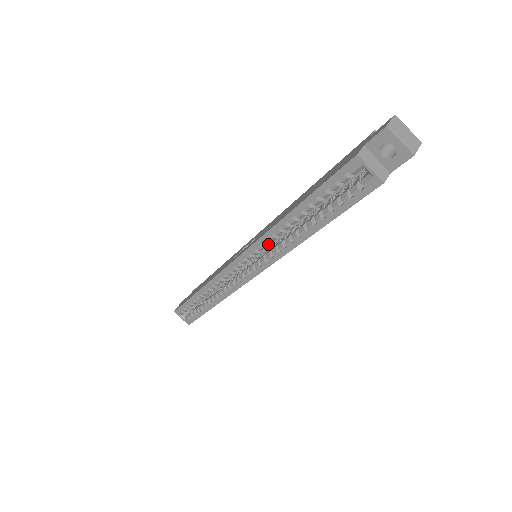
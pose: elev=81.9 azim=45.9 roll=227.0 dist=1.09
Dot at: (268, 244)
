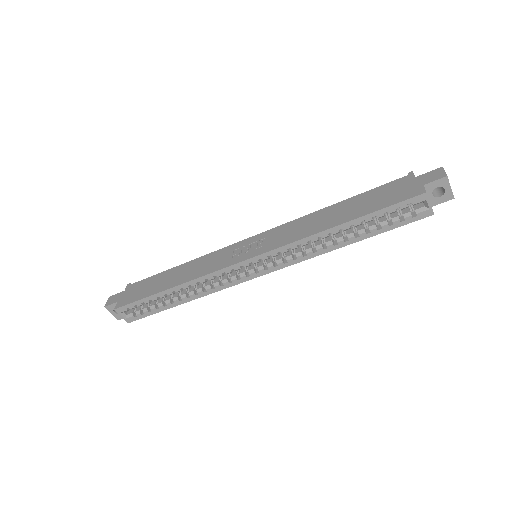
Dot at: (296, 248)
